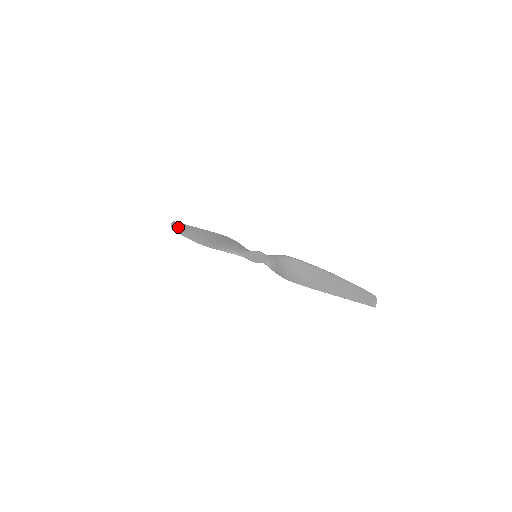
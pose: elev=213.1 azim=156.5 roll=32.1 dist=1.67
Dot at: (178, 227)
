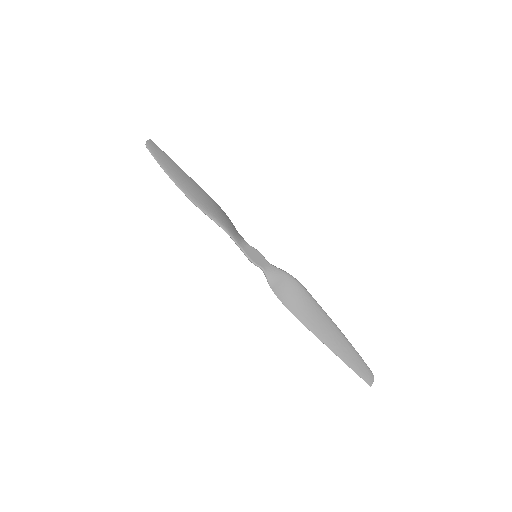
Dot at: (157, 152)
